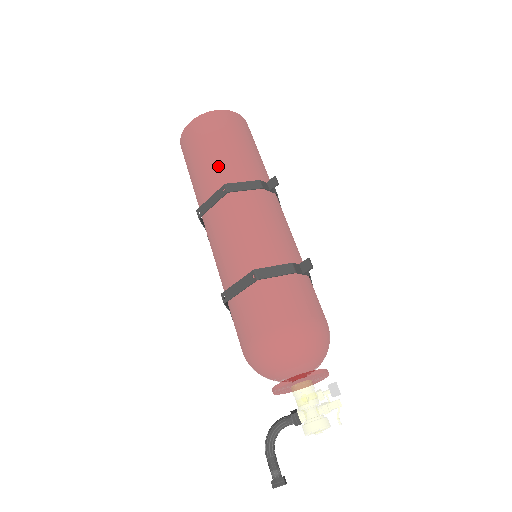
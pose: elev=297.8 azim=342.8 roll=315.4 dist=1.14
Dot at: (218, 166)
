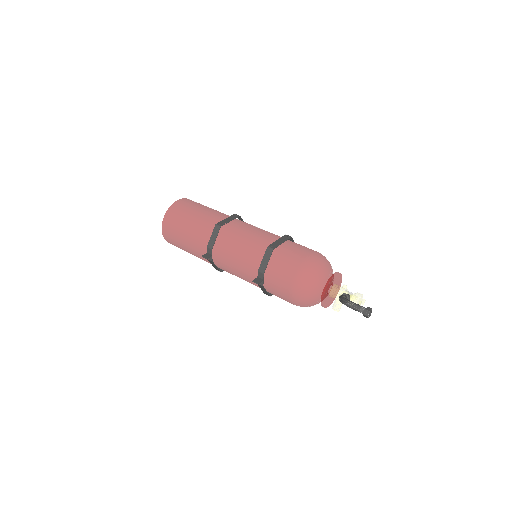
Dot at: (220, 212)
